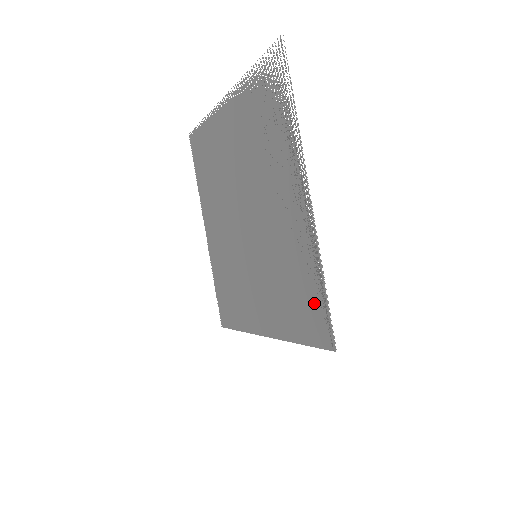
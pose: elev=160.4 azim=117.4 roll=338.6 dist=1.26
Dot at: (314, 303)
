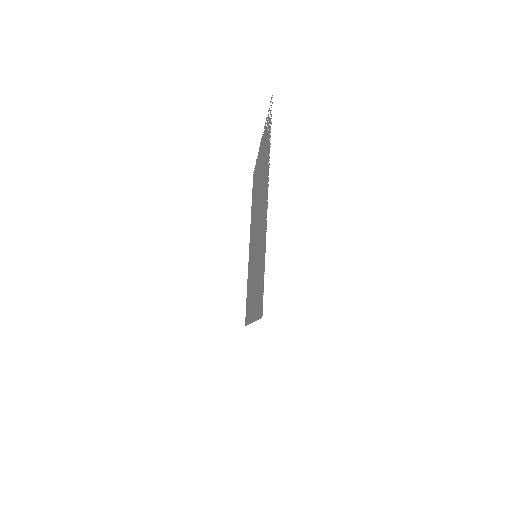
Dot at: (262, 281)
